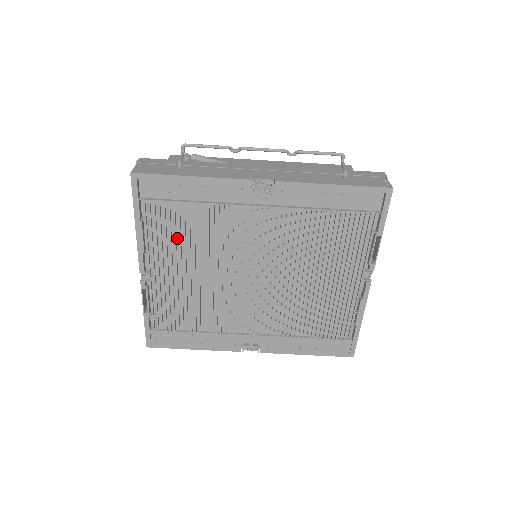
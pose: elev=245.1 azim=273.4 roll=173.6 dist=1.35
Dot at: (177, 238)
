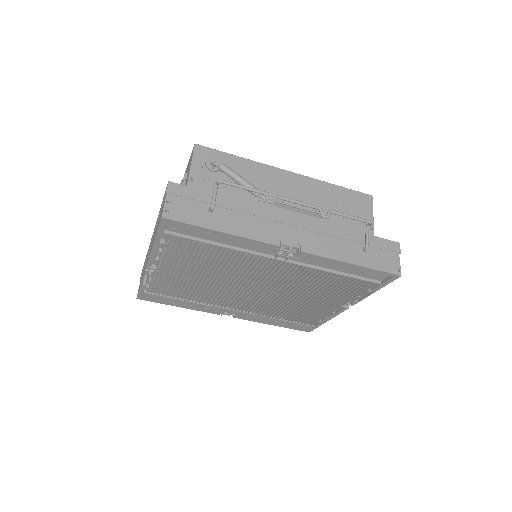
Dot at: (191, 257)
